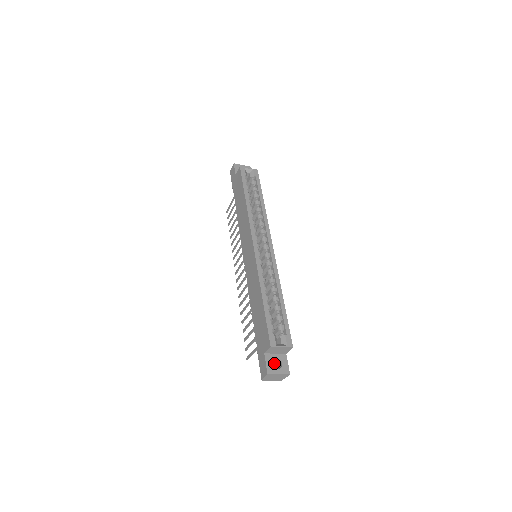
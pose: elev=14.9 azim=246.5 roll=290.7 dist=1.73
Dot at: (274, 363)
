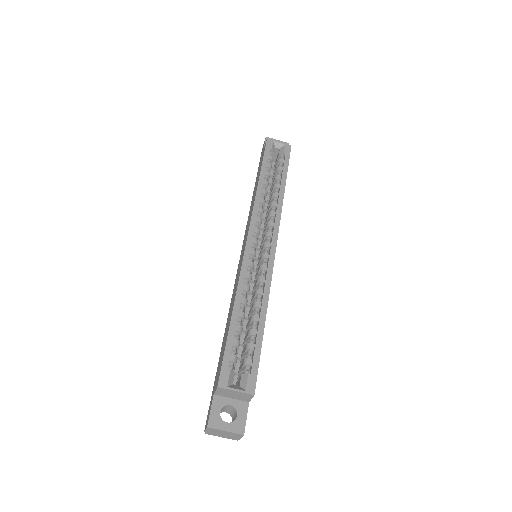
Dot at: (231, 412)
